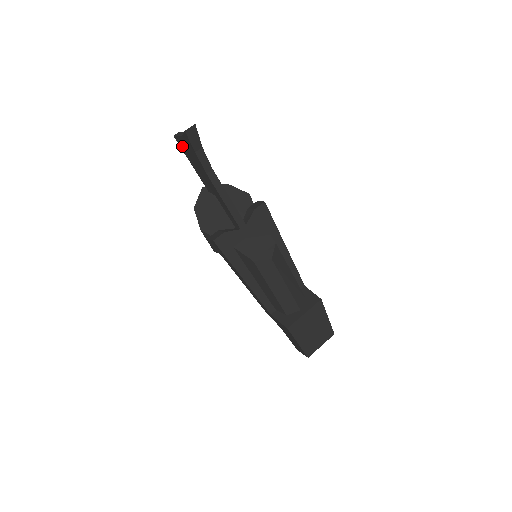
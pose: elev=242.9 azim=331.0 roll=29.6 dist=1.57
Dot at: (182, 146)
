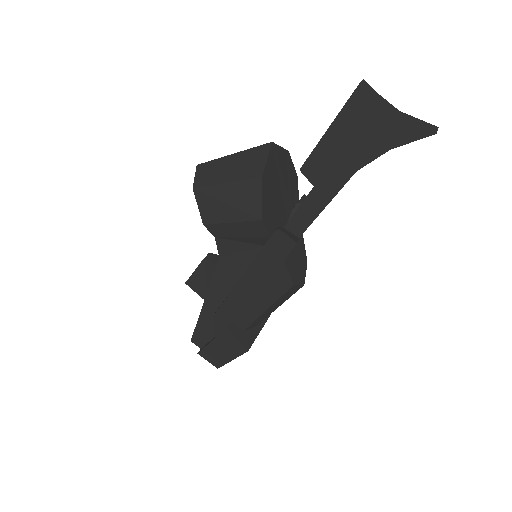
Dot at: (358, 108)
